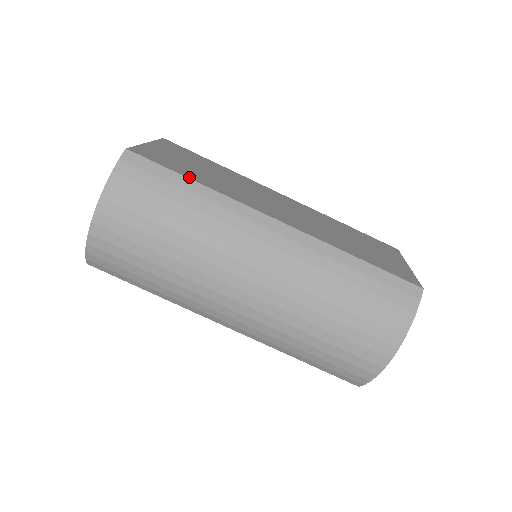
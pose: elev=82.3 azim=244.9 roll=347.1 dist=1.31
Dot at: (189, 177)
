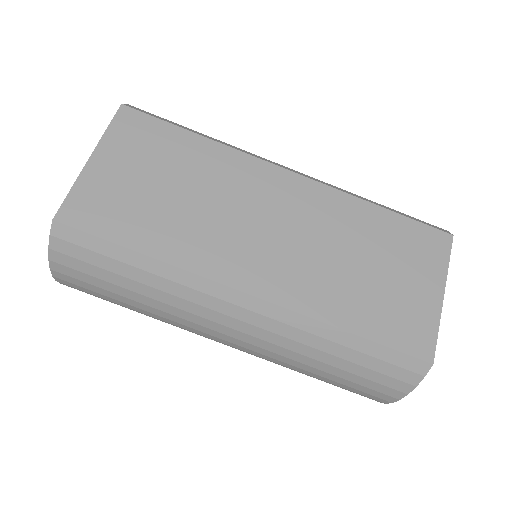
Dot at: (134, 246)
